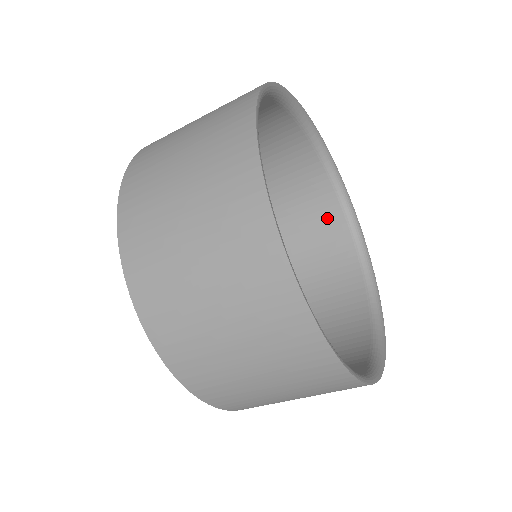
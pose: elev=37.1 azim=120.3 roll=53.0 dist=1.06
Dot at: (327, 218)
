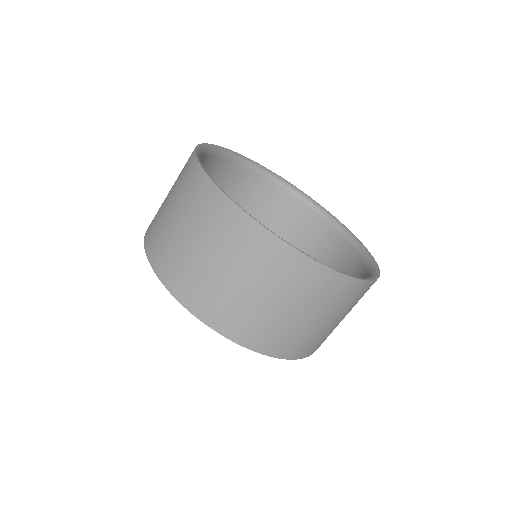
Dot at: occluded
